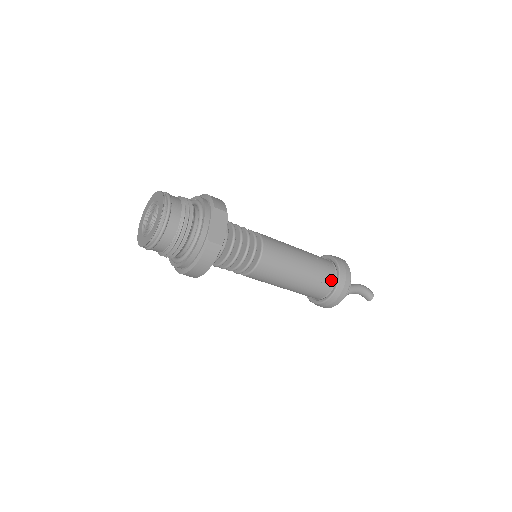
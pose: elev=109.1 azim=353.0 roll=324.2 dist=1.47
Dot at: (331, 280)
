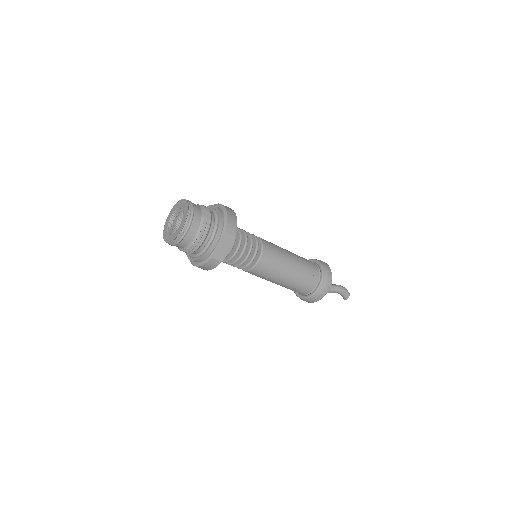
Dot at: (311, 288)
